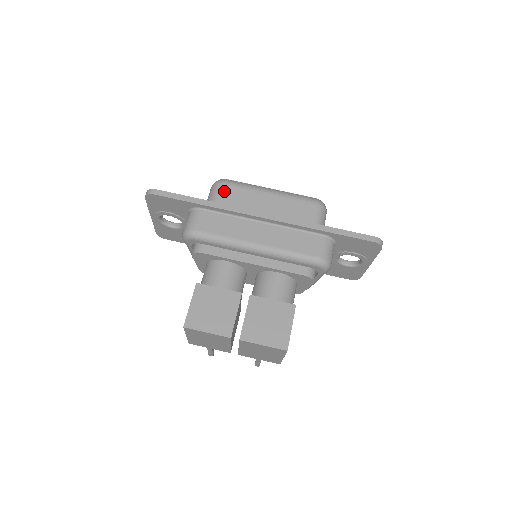
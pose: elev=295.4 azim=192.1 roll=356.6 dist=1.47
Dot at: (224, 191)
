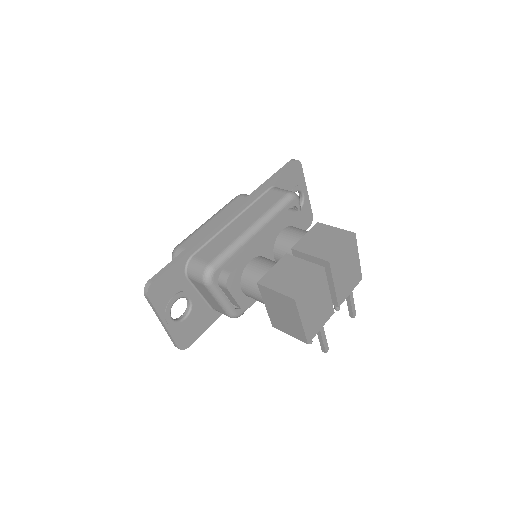
Dot at: (186, 247)
